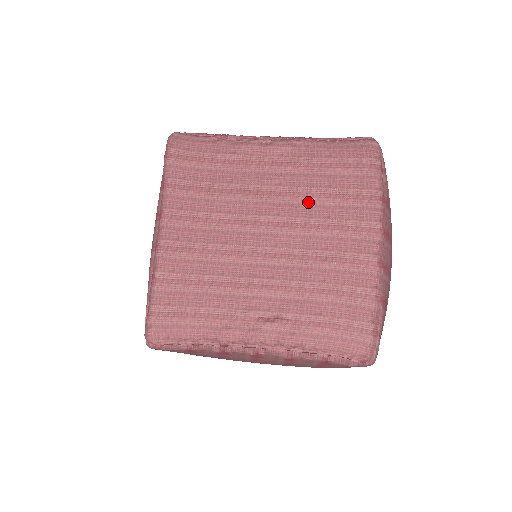
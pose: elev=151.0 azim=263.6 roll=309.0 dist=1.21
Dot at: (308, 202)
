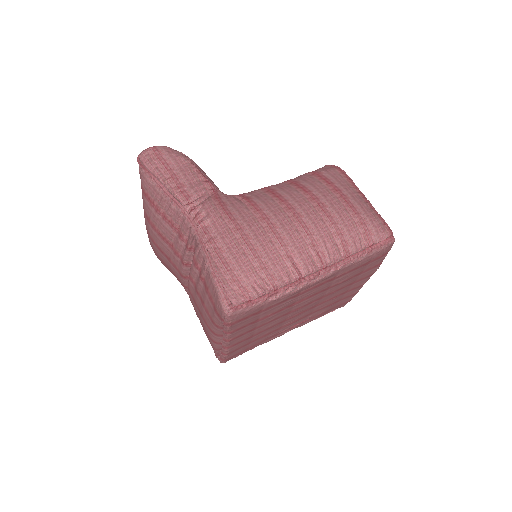
Dot at: (334, 287)
